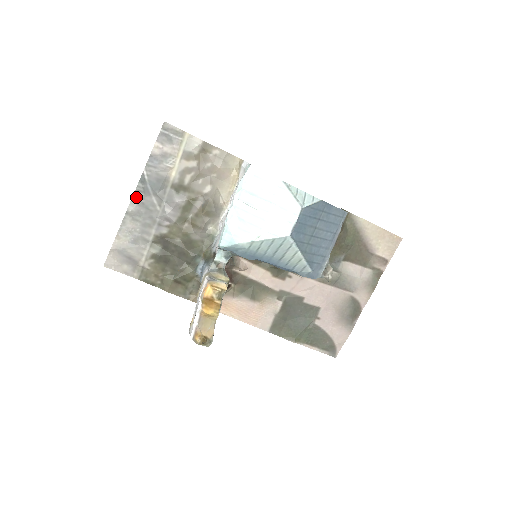
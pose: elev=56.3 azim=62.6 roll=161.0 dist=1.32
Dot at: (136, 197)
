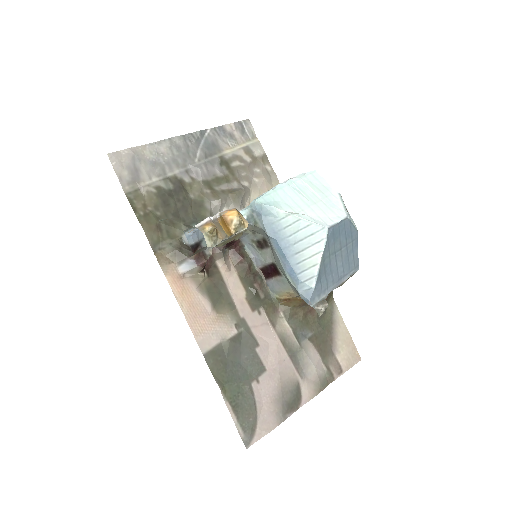
Dot at: (187, 137)
